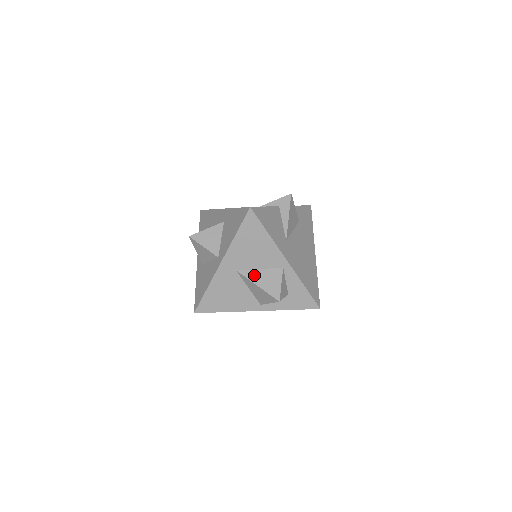
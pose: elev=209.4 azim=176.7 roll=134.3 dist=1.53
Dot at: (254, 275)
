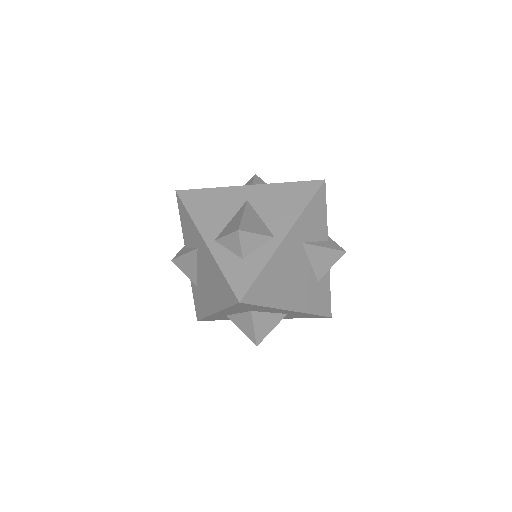
Dot at: (252, 213)
